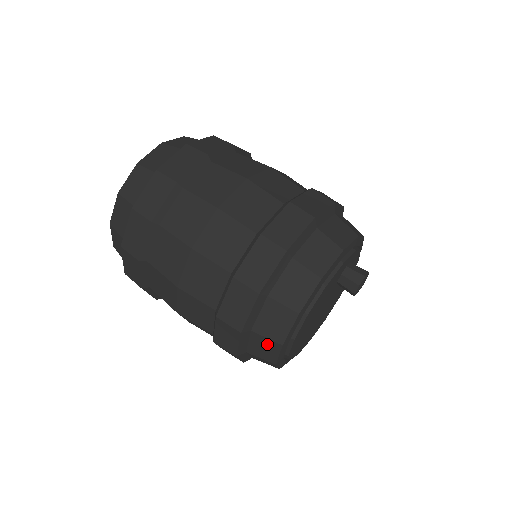
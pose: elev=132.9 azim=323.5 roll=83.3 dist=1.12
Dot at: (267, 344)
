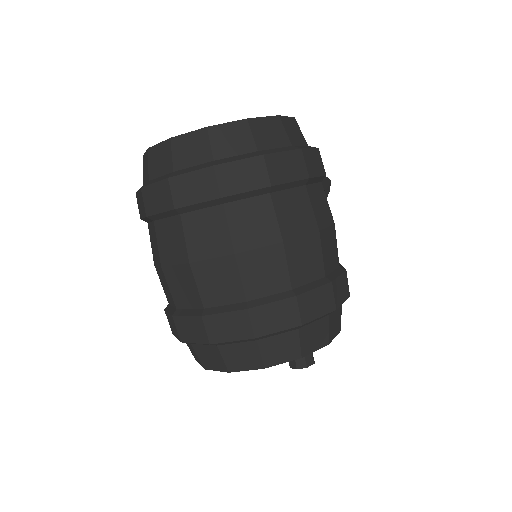
Dot at: (196, 356)
